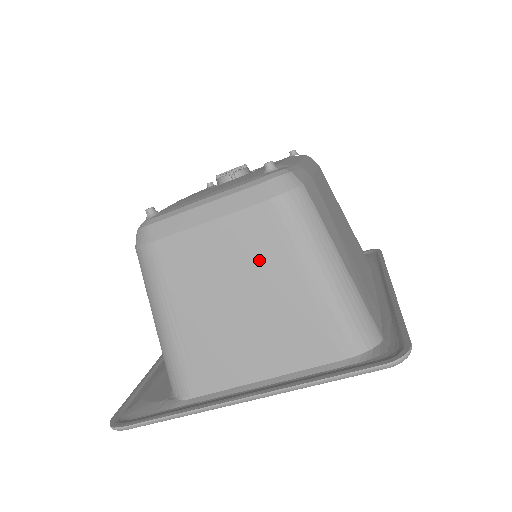
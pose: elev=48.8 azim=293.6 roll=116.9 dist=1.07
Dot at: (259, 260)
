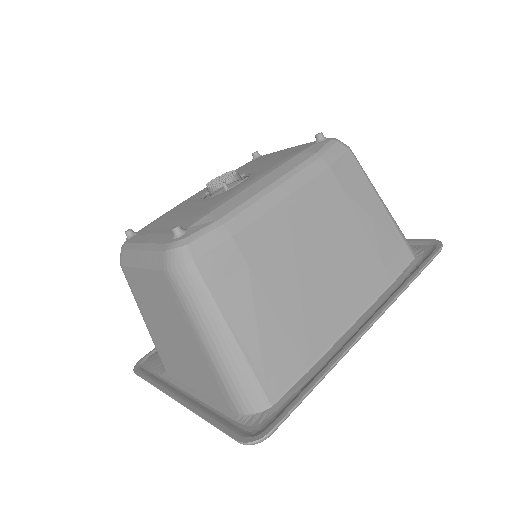
Dot at: (171, 312)
